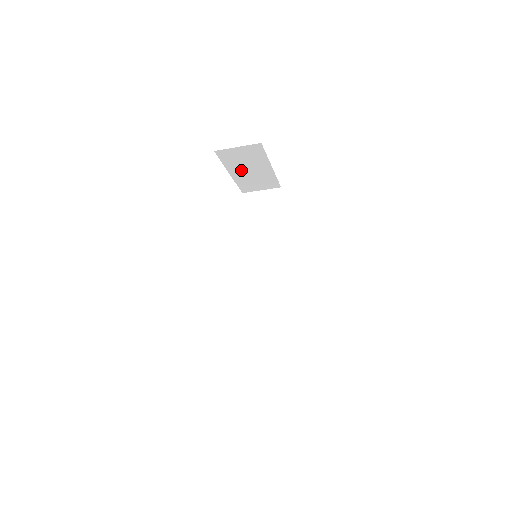
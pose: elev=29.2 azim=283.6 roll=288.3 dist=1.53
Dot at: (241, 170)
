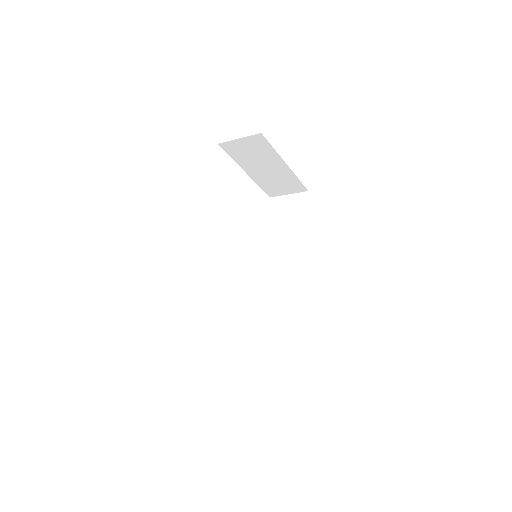
Dot at: (256, 168)
